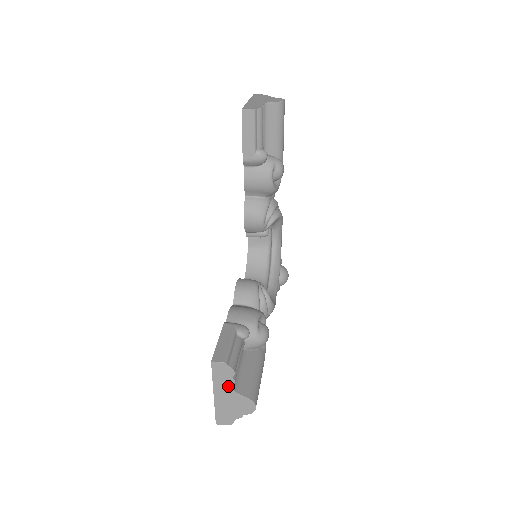
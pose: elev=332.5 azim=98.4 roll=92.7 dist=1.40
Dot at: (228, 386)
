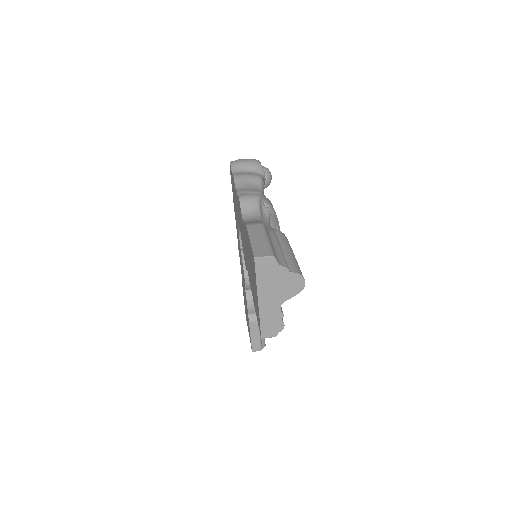
Dot at: occluded
